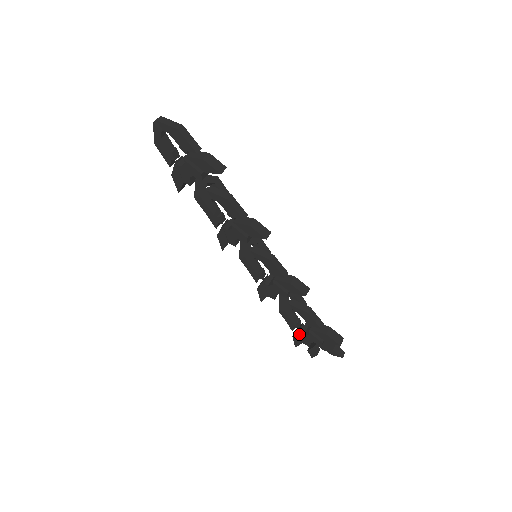
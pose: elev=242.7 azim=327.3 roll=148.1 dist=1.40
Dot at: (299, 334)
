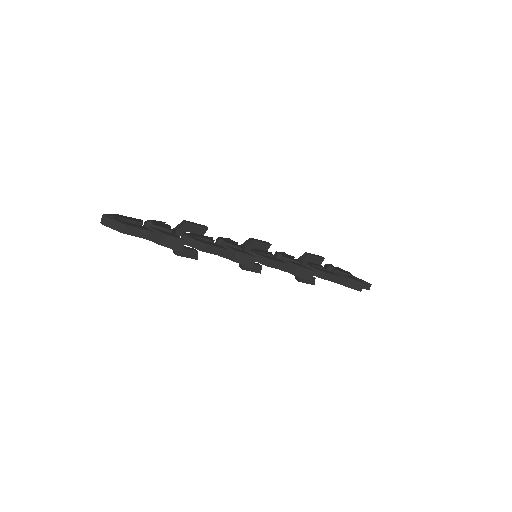
Dot at: occluded
